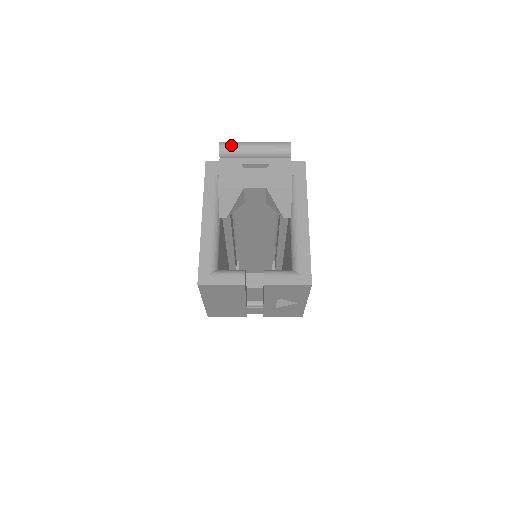
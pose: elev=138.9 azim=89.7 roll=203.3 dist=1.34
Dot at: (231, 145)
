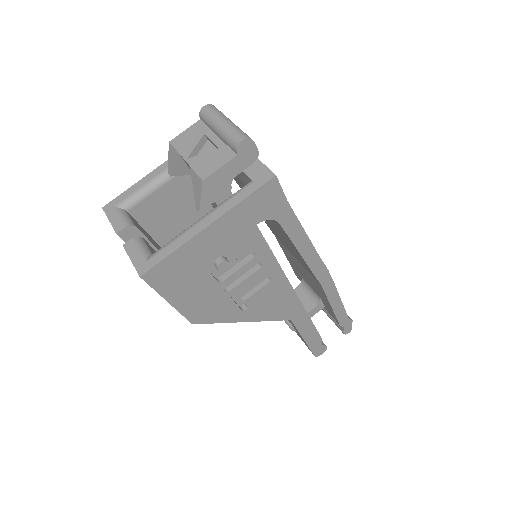
Dot at: (209, 111)
